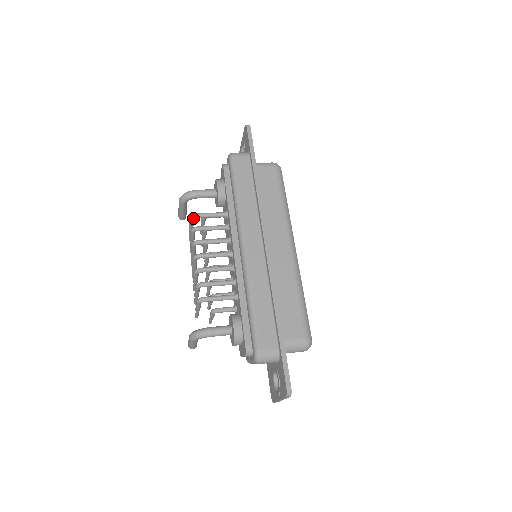
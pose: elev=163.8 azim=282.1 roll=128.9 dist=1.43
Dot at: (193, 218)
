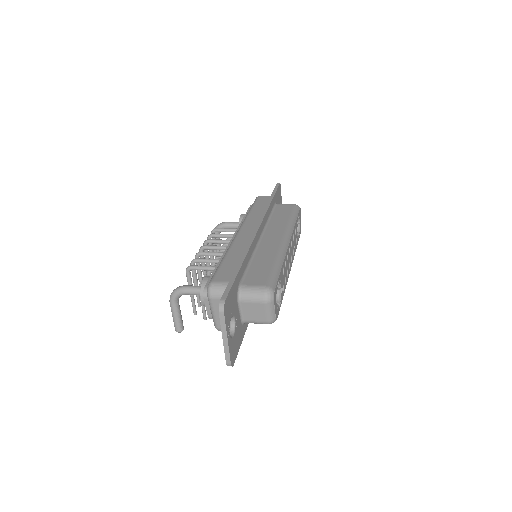
Dot at: (213, 232)
